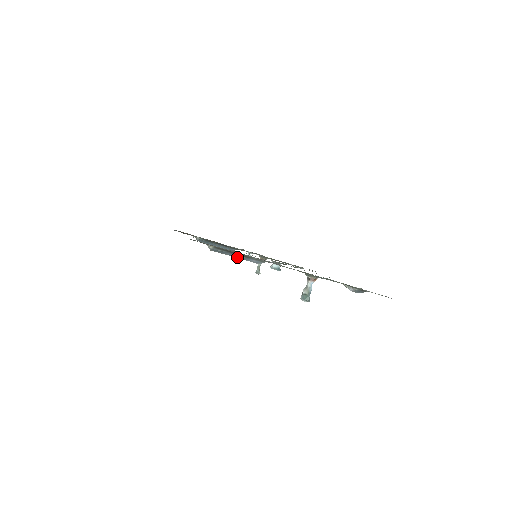
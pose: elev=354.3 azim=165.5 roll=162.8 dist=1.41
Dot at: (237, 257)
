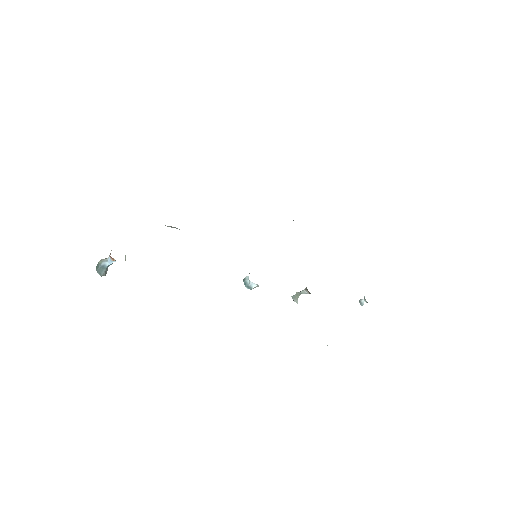
Dot at: occluded
